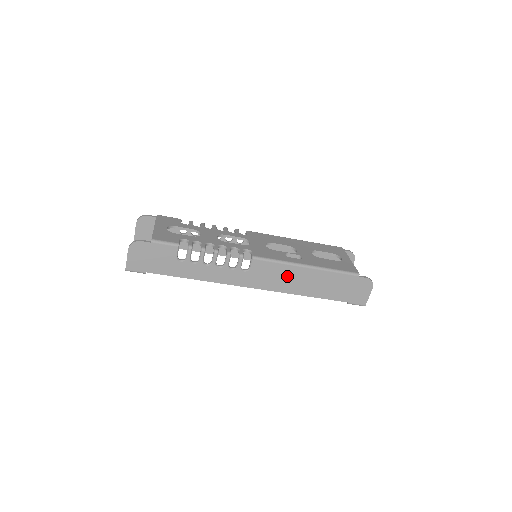
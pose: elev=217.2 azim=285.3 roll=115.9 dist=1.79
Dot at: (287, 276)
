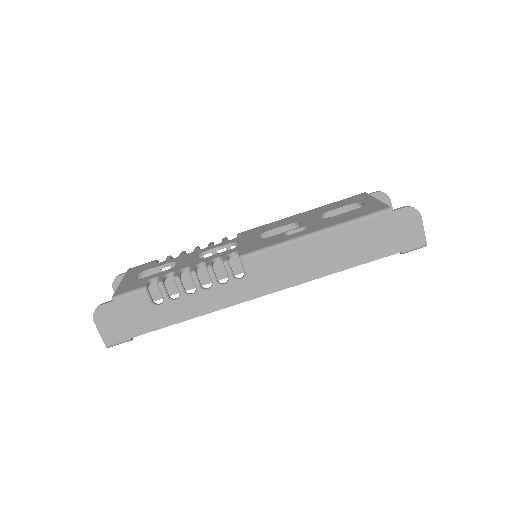
Dot at: (297, 259)
